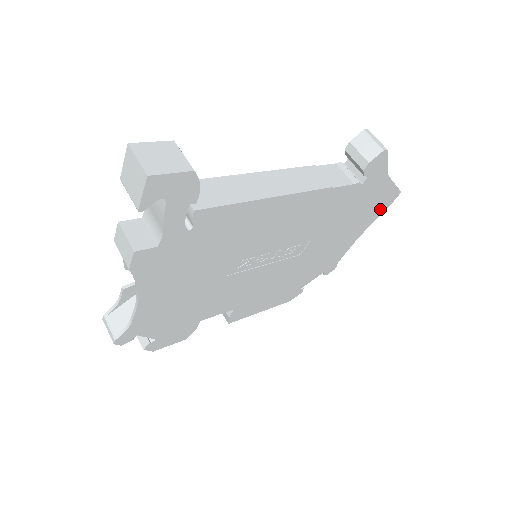
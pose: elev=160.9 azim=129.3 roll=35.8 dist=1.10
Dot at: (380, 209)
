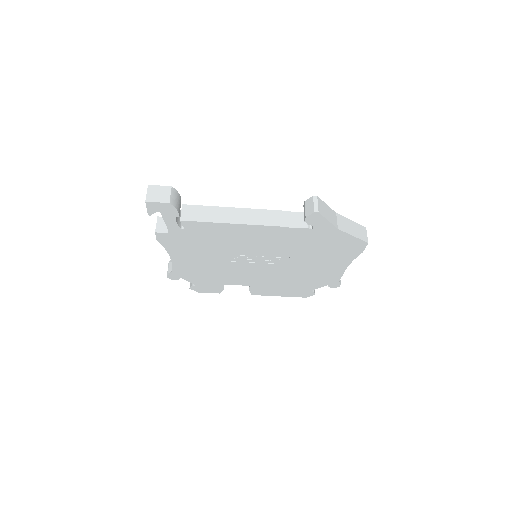
Dot at: (354, 251)
